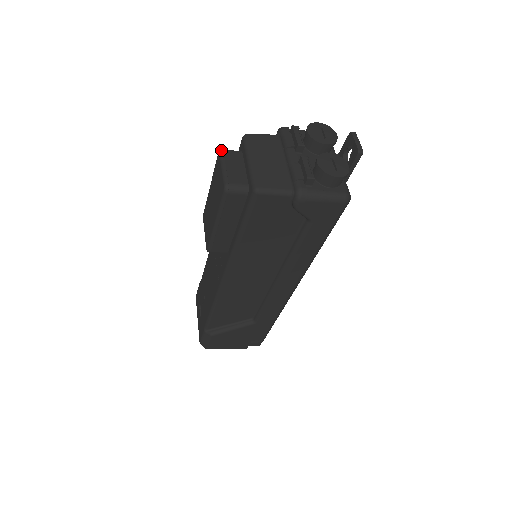
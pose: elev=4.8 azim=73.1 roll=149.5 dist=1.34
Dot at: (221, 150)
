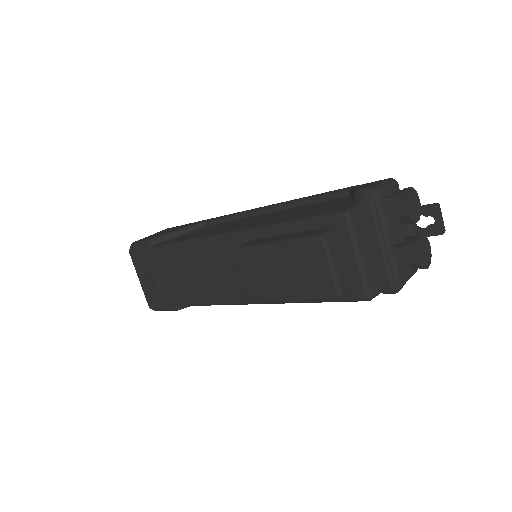
Dot at: (326, 239)
